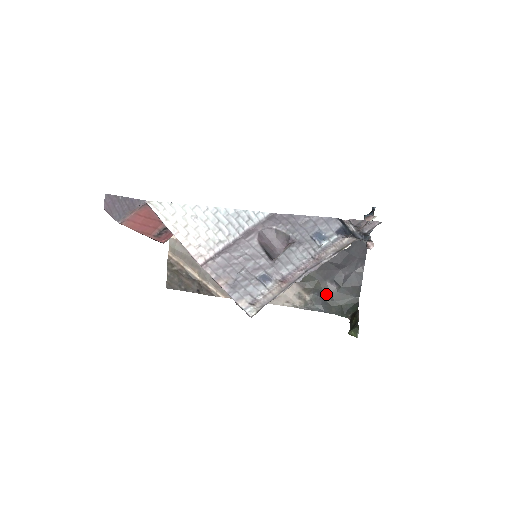
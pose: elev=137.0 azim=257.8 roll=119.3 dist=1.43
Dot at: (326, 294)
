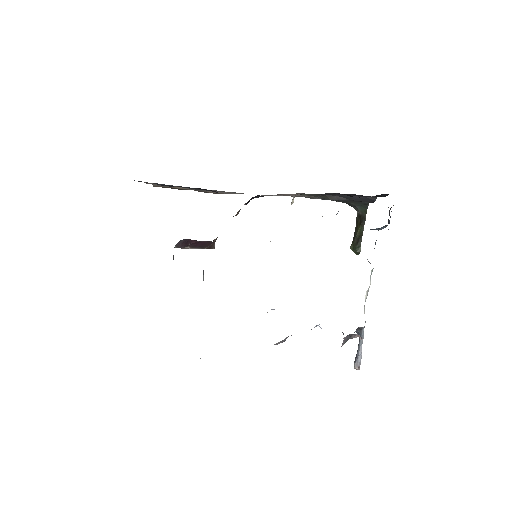
Dot at: occluded
